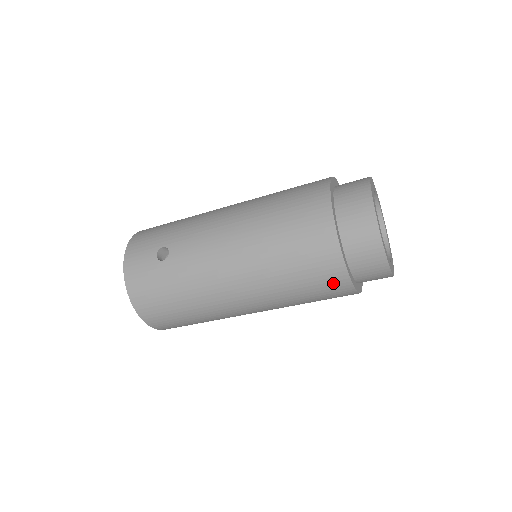
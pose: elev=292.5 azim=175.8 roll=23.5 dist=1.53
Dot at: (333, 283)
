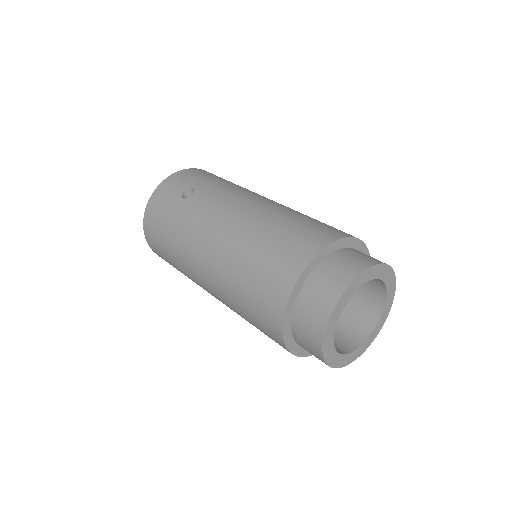
Dot at: (269, 321)
